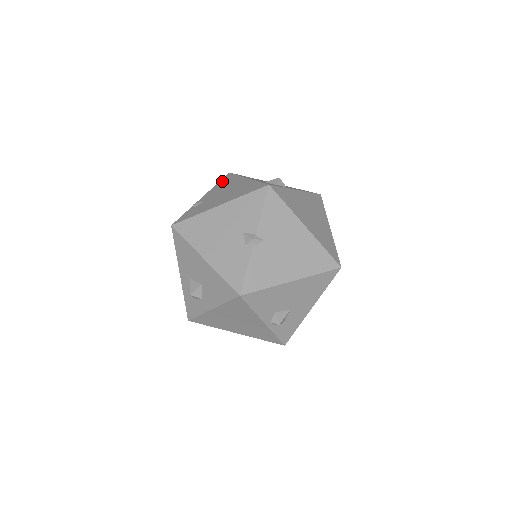
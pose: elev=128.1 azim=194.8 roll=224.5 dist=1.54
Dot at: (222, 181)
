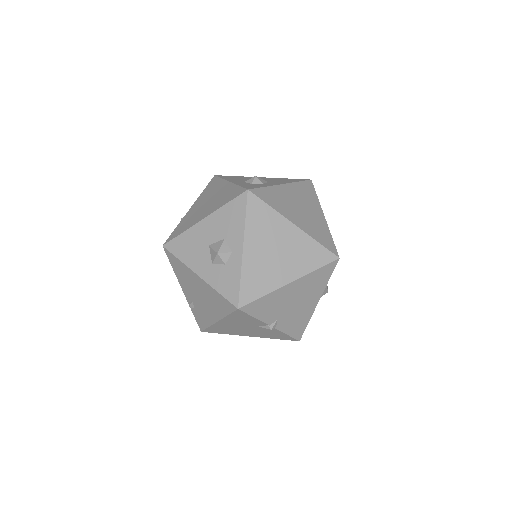
Dot at: (173, 266)
